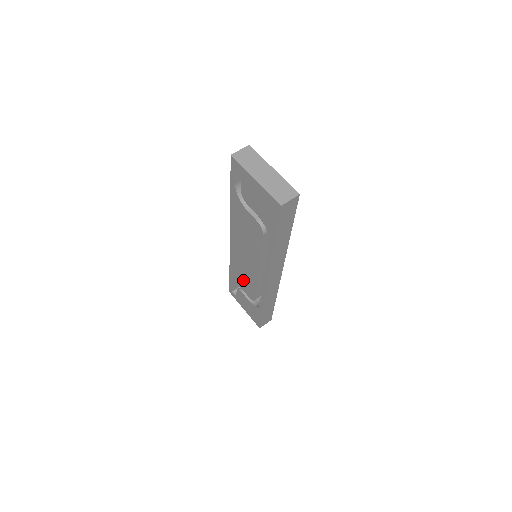
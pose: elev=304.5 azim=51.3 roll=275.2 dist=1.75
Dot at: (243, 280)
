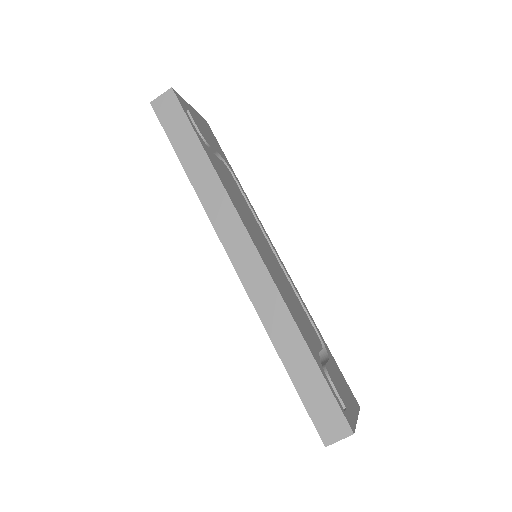
Dot at: occluded
